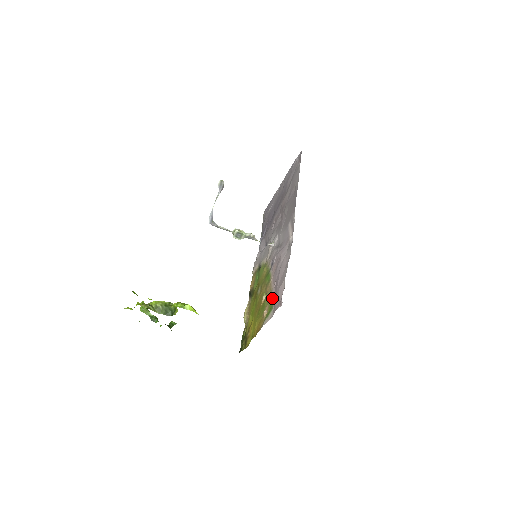
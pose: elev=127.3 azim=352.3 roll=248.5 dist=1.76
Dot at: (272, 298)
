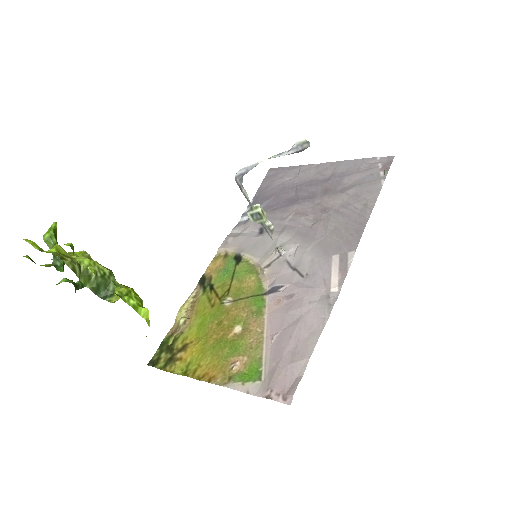
Dot at: (262, 357)
